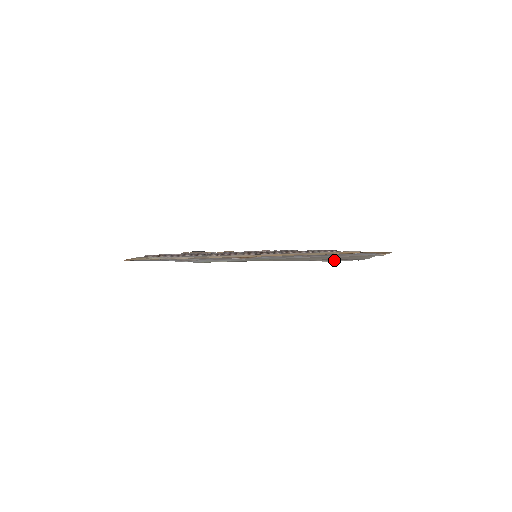
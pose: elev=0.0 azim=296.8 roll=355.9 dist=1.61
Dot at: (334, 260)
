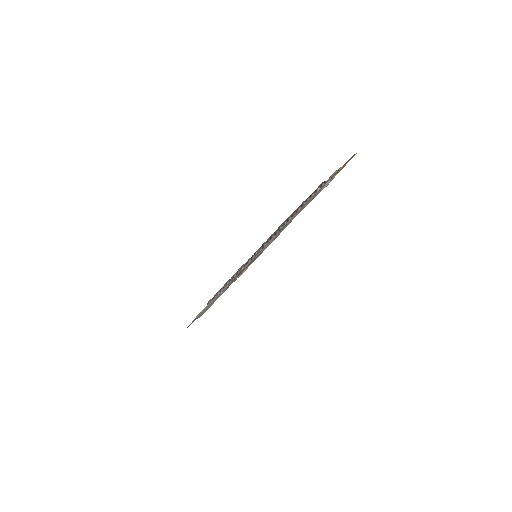
Dot at: (245, 269)
